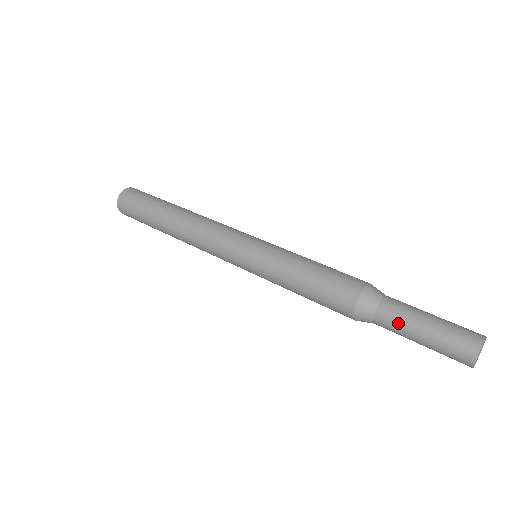
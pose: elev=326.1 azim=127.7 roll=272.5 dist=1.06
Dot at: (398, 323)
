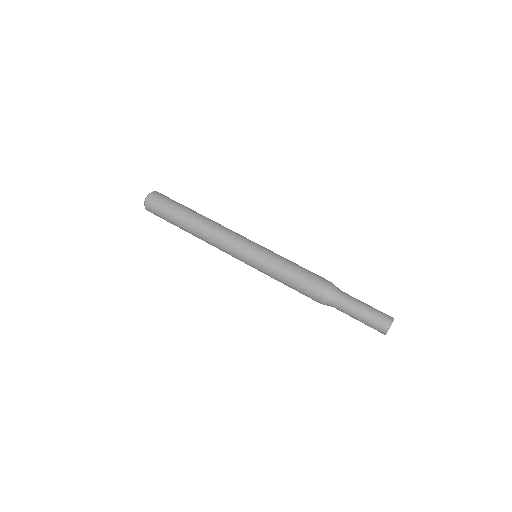
Dot at: (346, 311)
